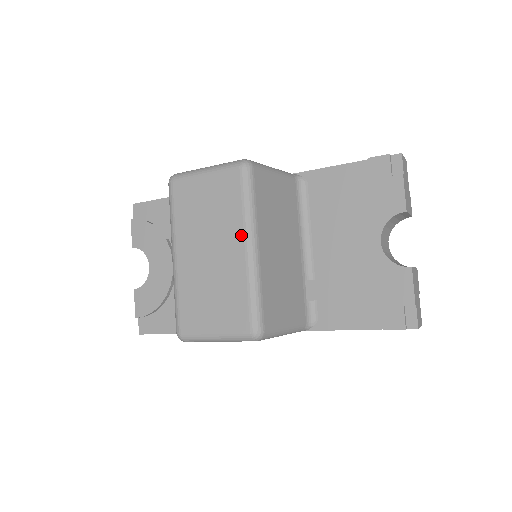
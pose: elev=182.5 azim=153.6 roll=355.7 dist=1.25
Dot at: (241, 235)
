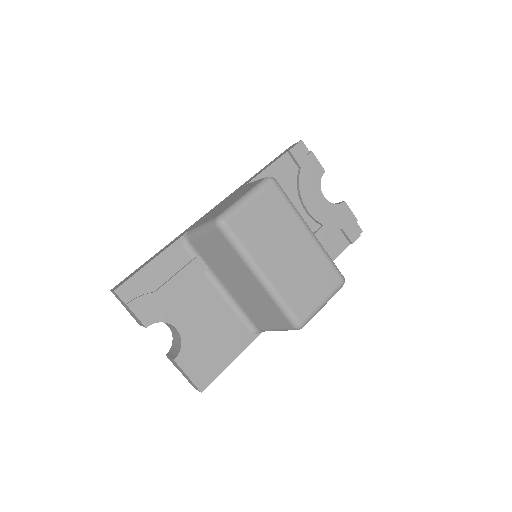
Dot at: (301, 227)
